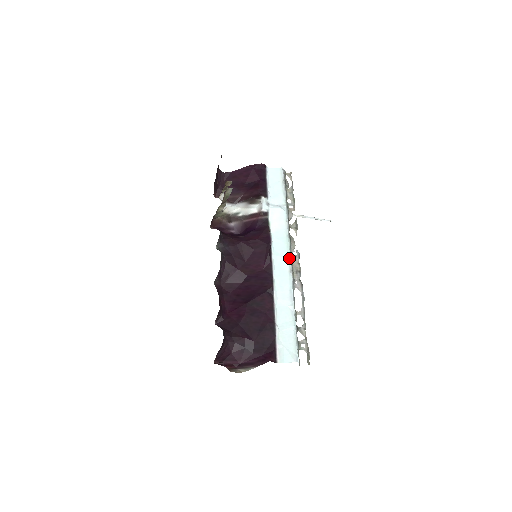
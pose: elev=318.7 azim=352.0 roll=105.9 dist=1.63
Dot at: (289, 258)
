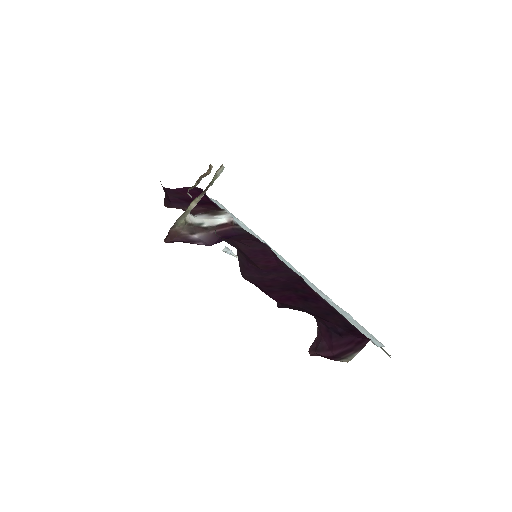
Dot at: (288, 262)
